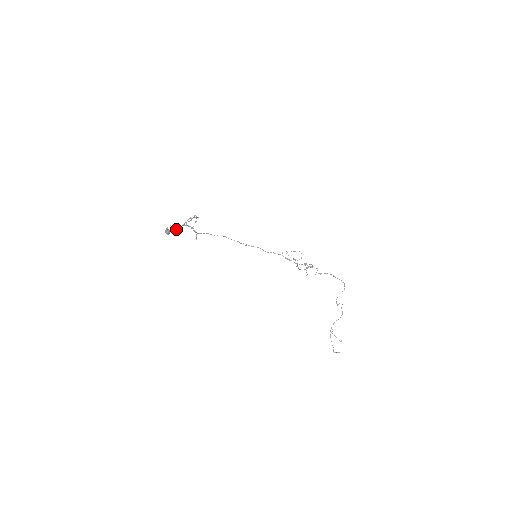
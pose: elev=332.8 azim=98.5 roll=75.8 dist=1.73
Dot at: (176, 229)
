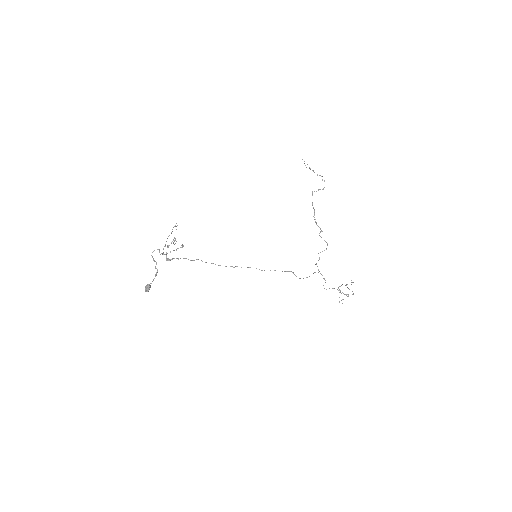
Dot at: (155, 276)
